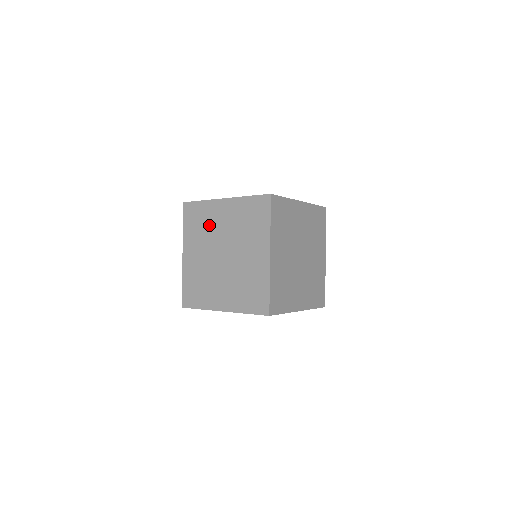
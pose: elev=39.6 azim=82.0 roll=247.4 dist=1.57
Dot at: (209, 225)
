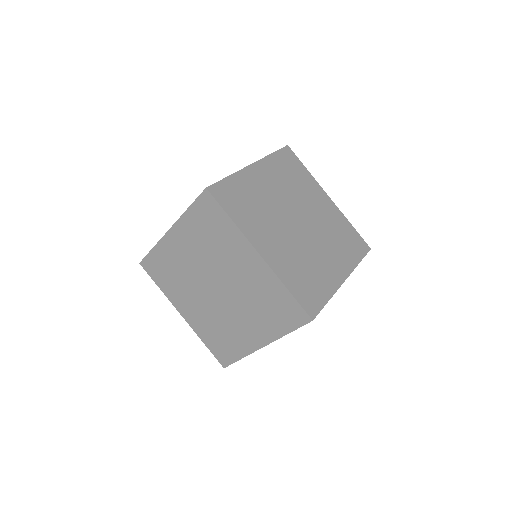
Dot at: (179, 268)
